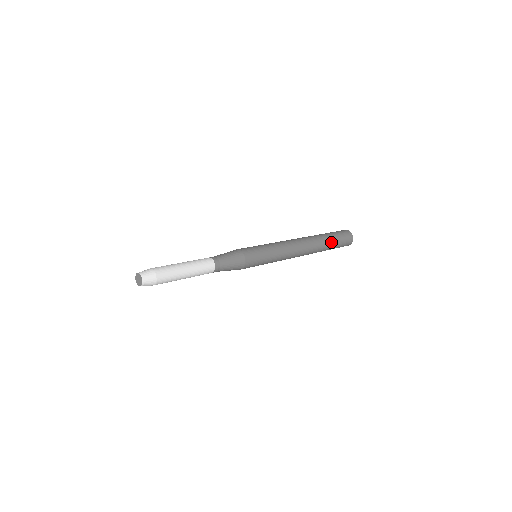
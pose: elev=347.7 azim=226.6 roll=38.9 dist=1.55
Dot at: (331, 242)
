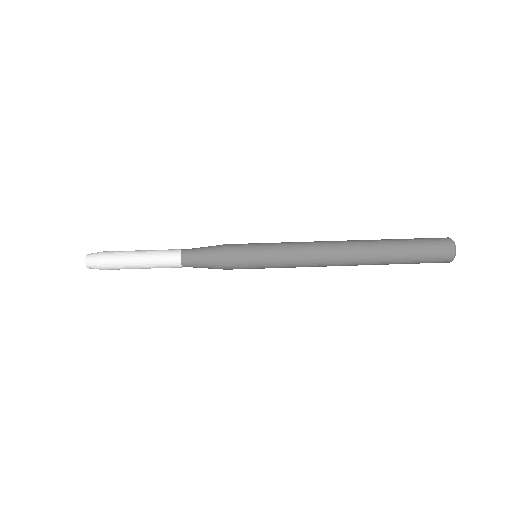
Dot at: (397, 262)
